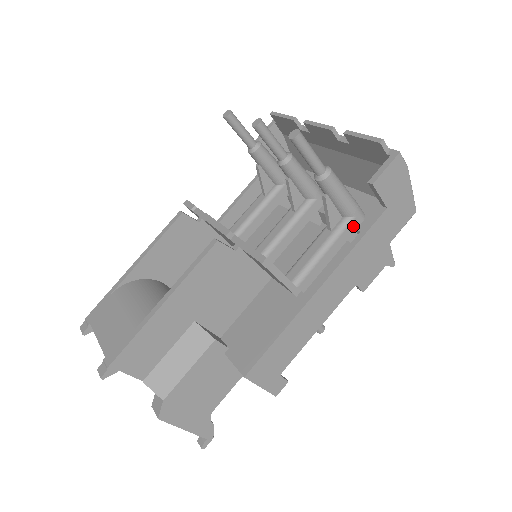
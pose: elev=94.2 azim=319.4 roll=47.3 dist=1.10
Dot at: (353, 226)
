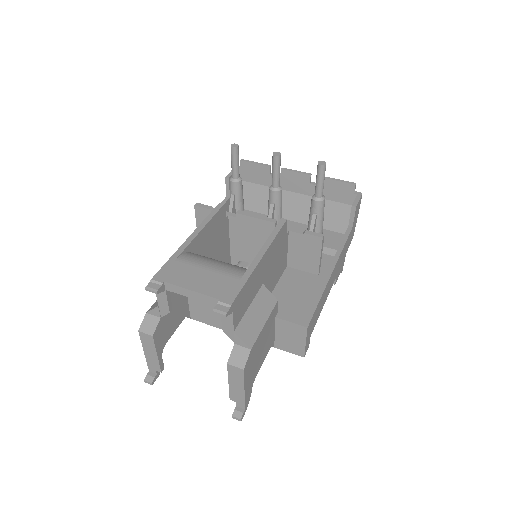
Dot at: occluded
